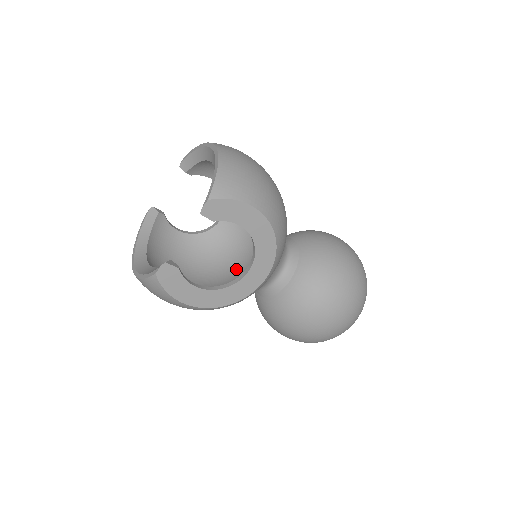
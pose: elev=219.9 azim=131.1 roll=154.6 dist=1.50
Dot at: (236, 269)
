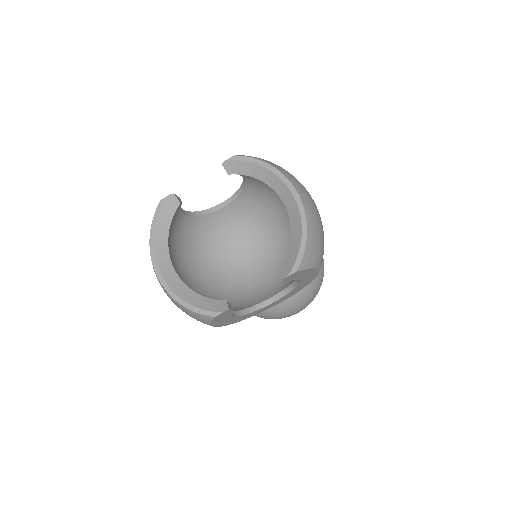
Dot at: (234, 264)
